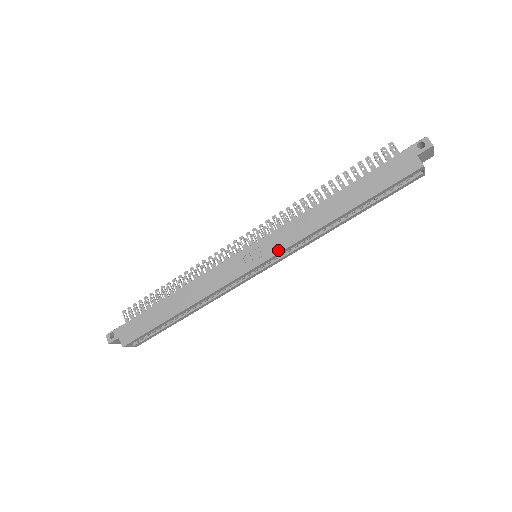
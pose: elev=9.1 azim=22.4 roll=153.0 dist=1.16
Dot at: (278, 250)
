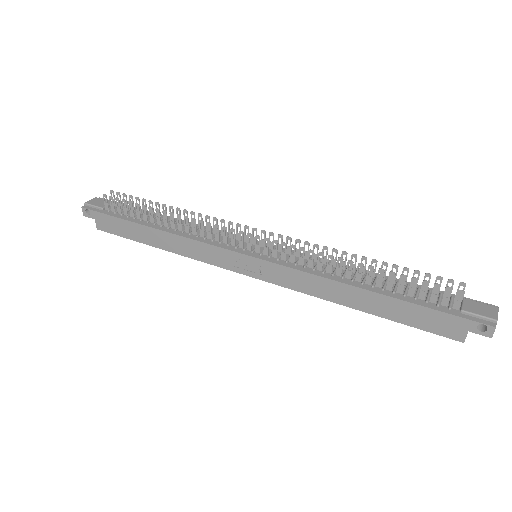
Dot at: (276, 282)
